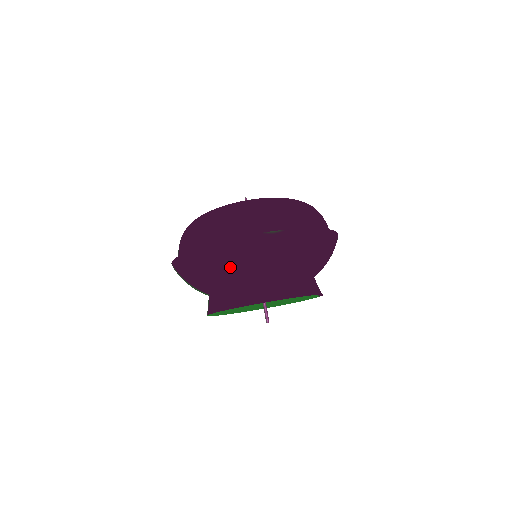
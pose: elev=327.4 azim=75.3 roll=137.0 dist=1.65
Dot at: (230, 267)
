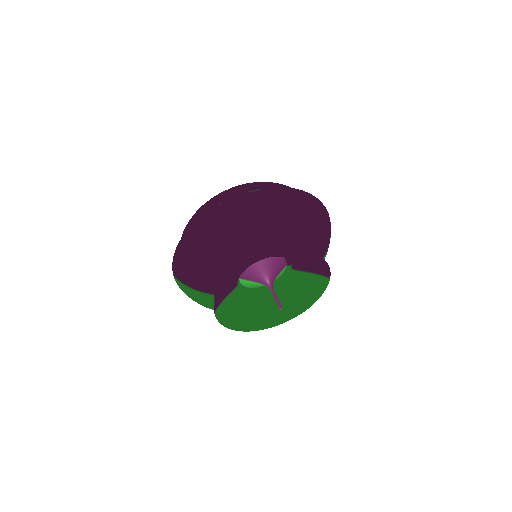
Dot at: (221, 236)
